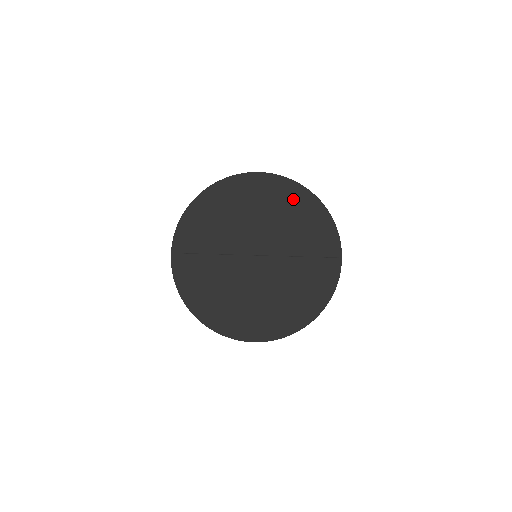
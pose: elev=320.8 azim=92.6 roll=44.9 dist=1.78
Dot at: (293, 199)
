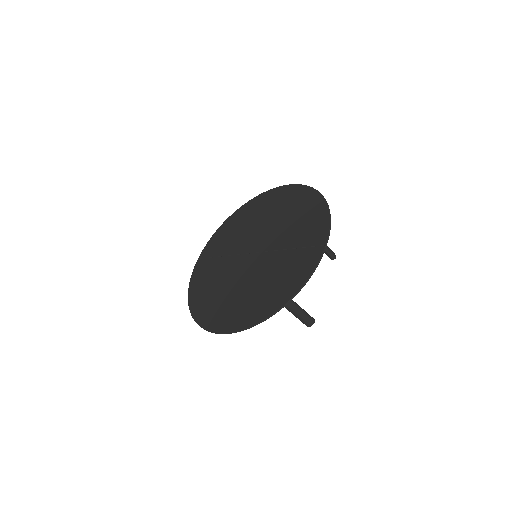
Dot at: (300, 200)
